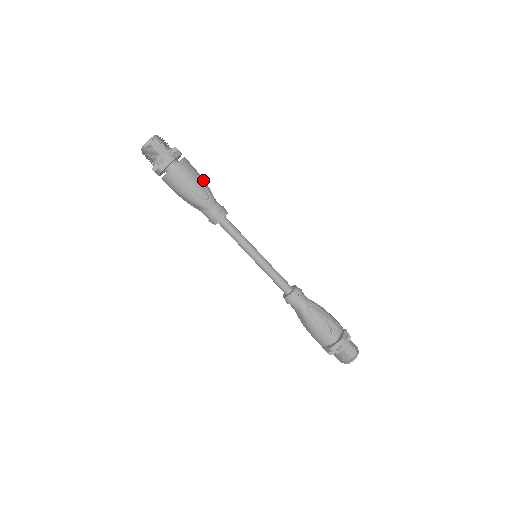
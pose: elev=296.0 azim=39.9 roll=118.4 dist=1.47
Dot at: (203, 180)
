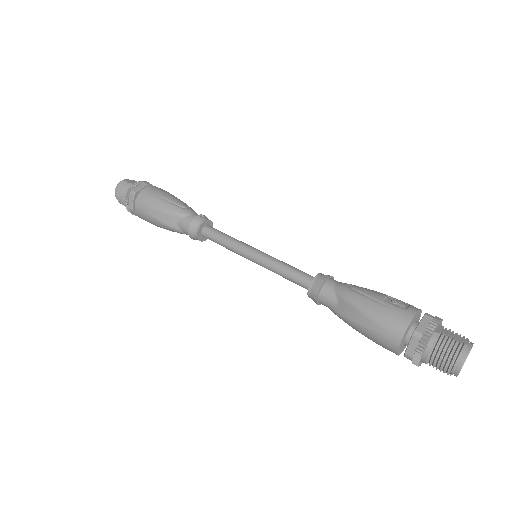
Dot at: occluded
